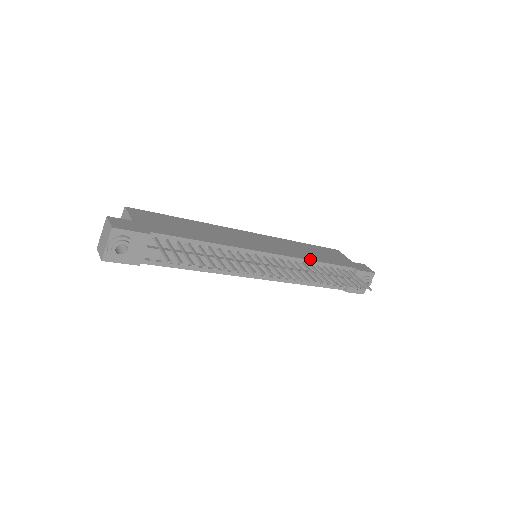
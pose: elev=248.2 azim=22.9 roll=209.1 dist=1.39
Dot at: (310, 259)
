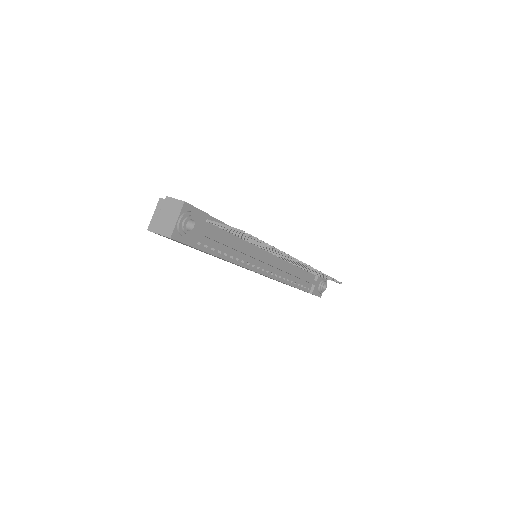
Dot at: occluded
